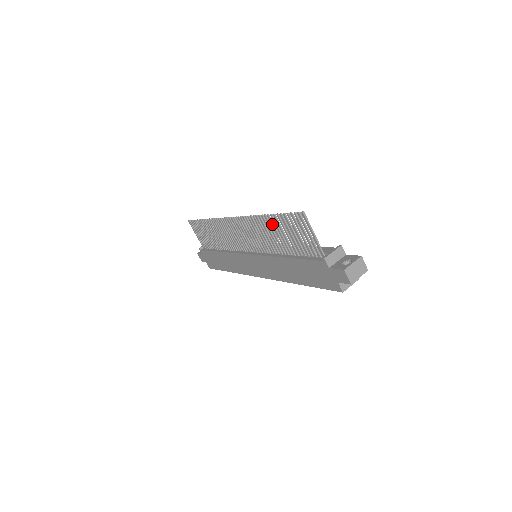
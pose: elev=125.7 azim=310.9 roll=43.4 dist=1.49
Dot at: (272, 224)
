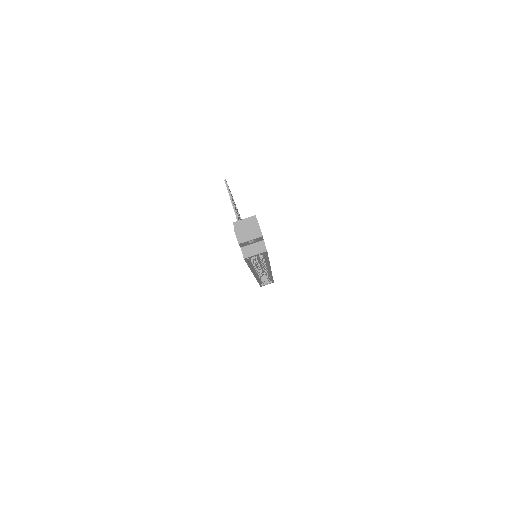
Dot at: occluded
